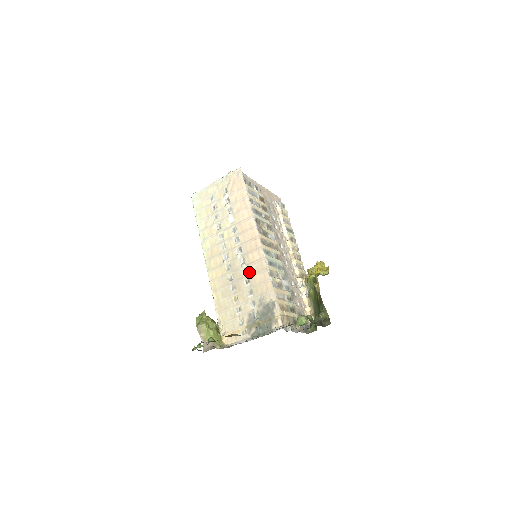
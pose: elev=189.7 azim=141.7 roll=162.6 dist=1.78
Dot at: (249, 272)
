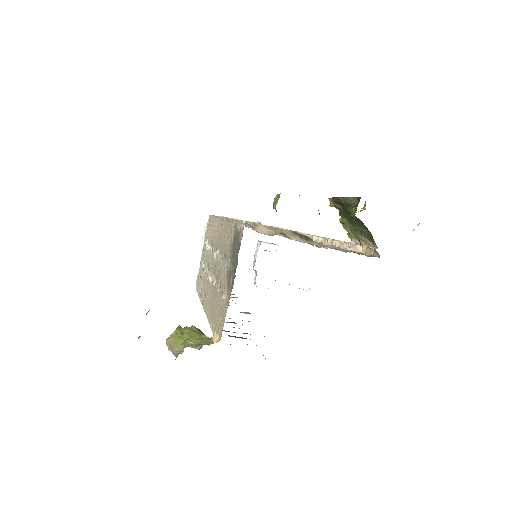
Dot at: (221, 249)
